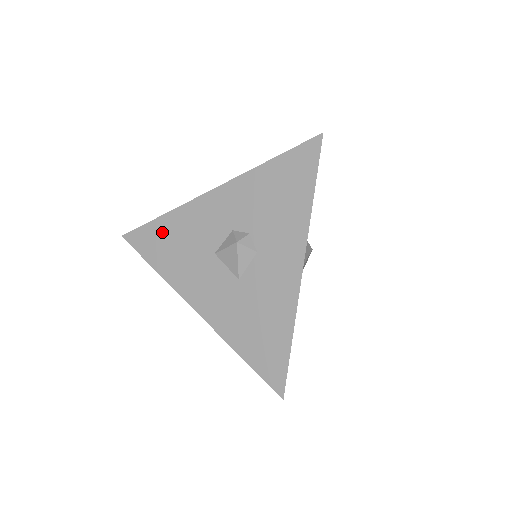
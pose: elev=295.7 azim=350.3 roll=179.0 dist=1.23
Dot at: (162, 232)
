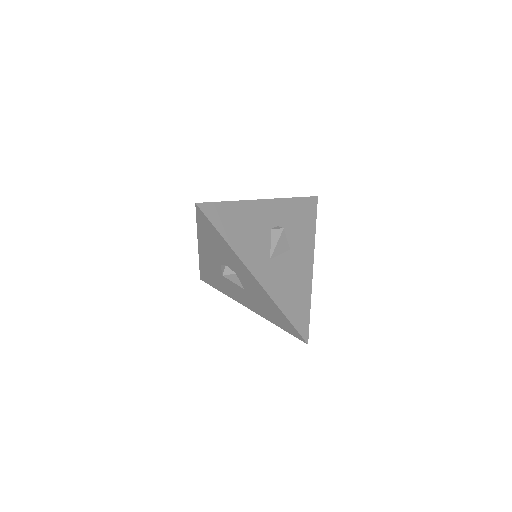
Dot at: (206, 274)
